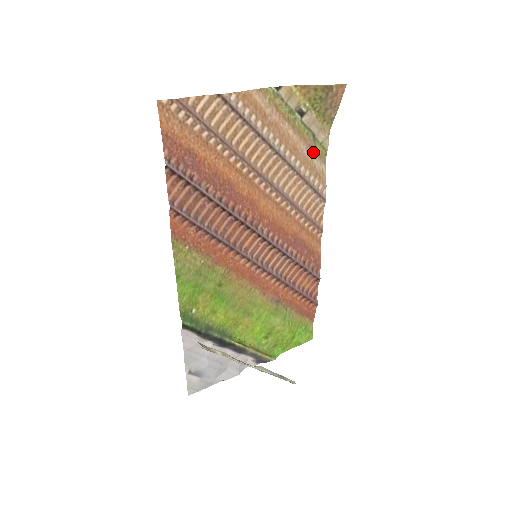
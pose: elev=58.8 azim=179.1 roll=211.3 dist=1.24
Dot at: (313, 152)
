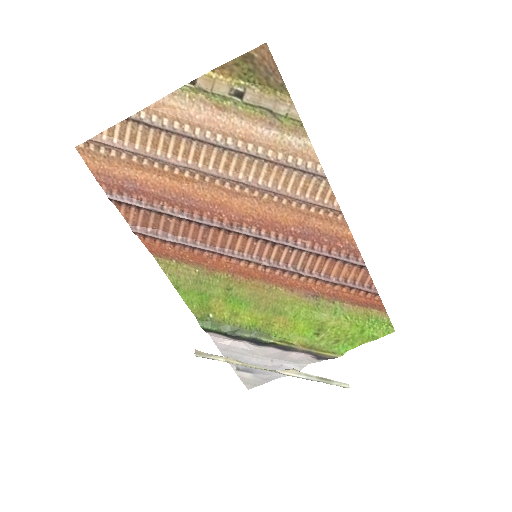
Dot at: (281, 129)
